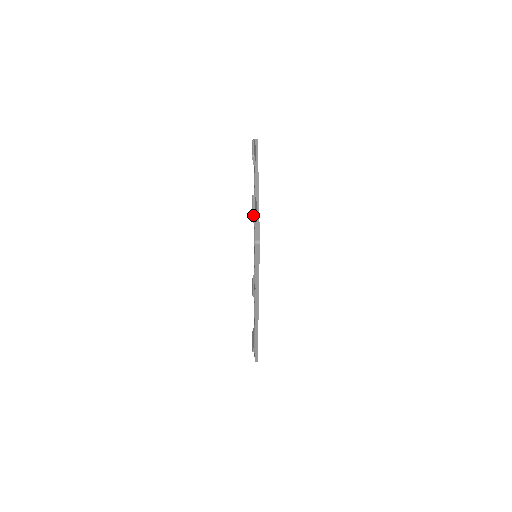
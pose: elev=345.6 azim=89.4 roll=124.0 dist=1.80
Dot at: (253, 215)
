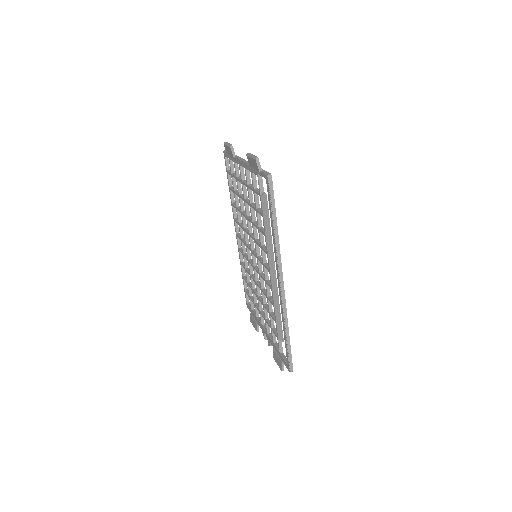
Dot at: (256, 158)
